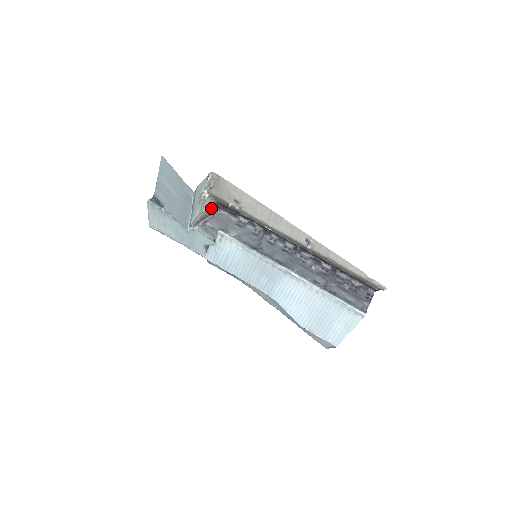
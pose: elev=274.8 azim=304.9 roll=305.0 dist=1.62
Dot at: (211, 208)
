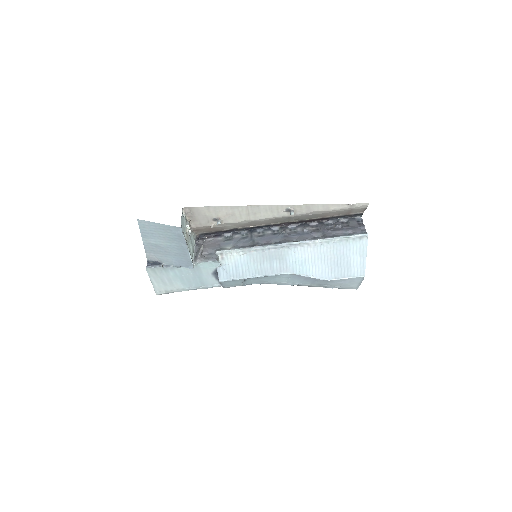
Dot at: (198, 242)
